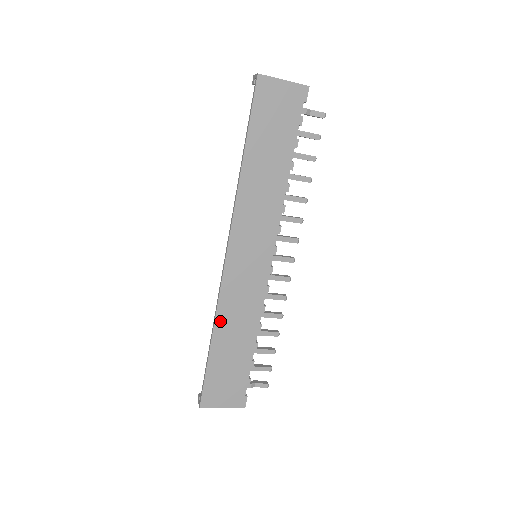
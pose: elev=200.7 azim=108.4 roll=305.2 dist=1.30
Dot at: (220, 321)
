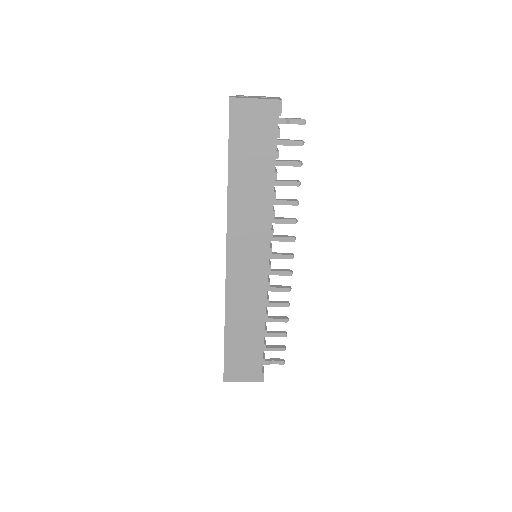
Dot at: (230, 313)
